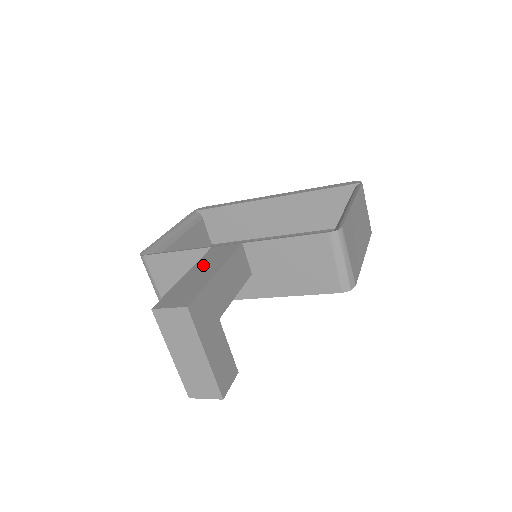
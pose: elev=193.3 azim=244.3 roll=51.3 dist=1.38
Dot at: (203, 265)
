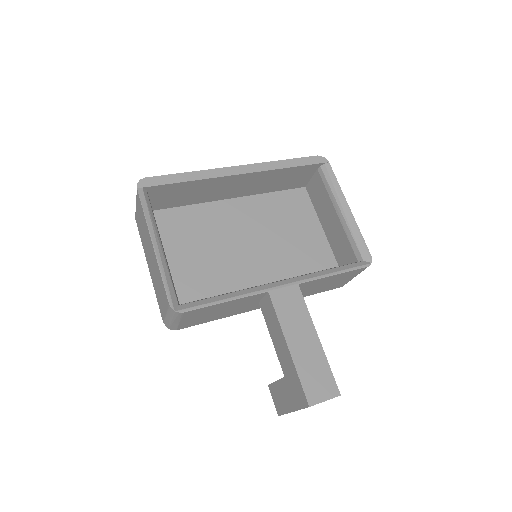
Dot at: (293, 329)
